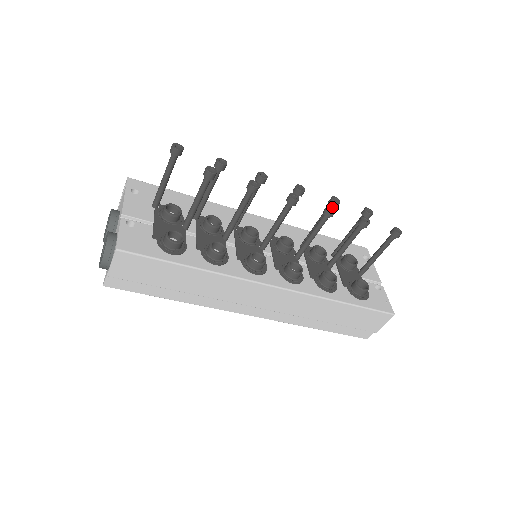
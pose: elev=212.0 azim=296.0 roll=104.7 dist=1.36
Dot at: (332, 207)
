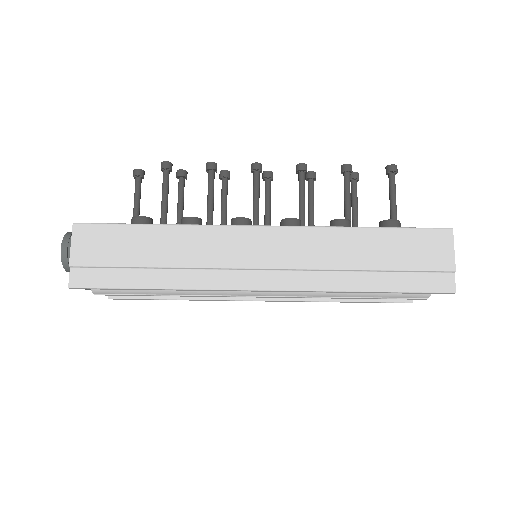
Dot at: occluded
